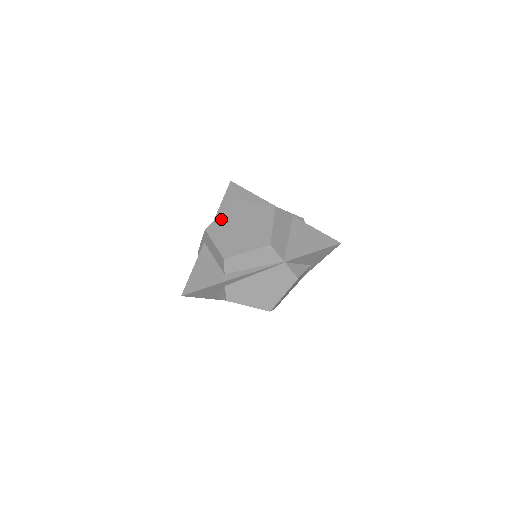
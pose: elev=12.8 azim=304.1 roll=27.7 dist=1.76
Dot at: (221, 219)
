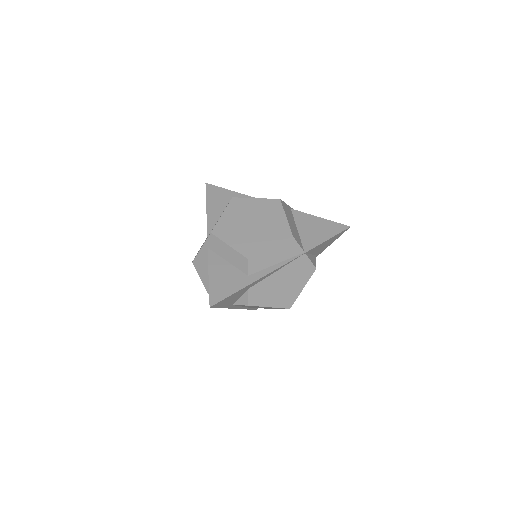
Dot at: (225, 219)
